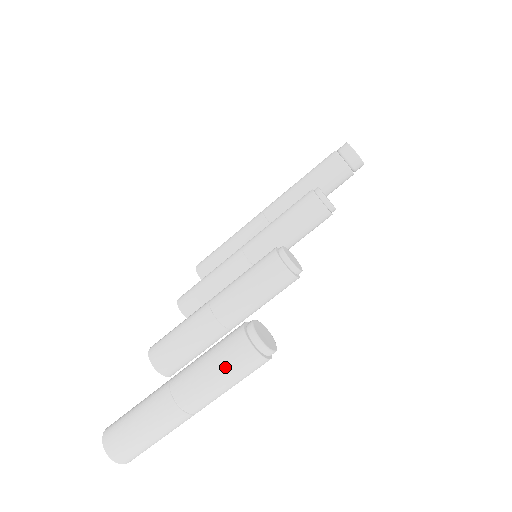
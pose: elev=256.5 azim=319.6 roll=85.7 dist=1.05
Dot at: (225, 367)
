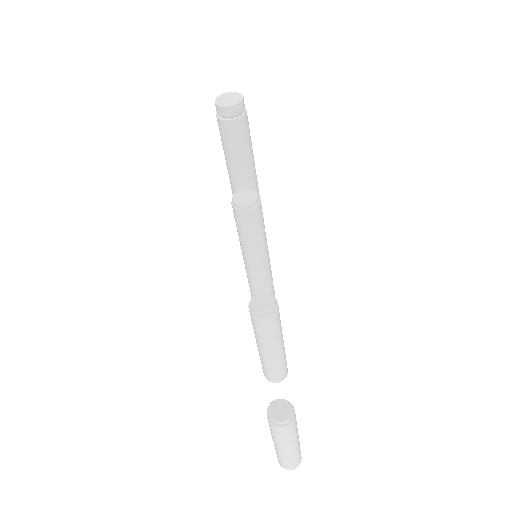
Dot at: (281, 436)
